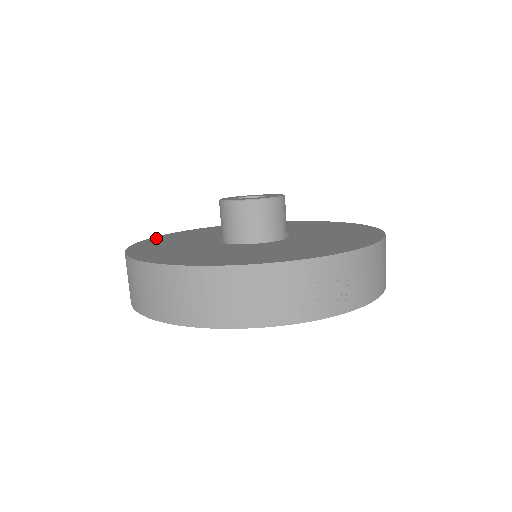
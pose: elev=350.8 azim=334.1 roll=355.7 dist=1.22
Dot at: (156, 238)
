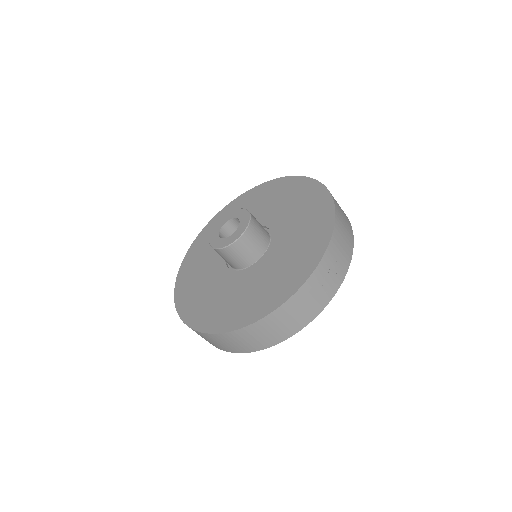
Dot at: (179, 284)
